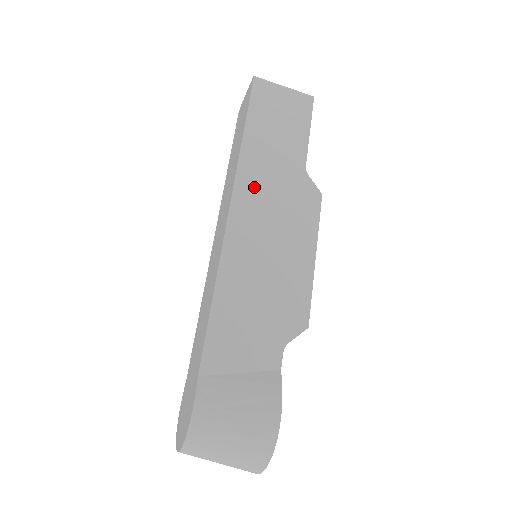
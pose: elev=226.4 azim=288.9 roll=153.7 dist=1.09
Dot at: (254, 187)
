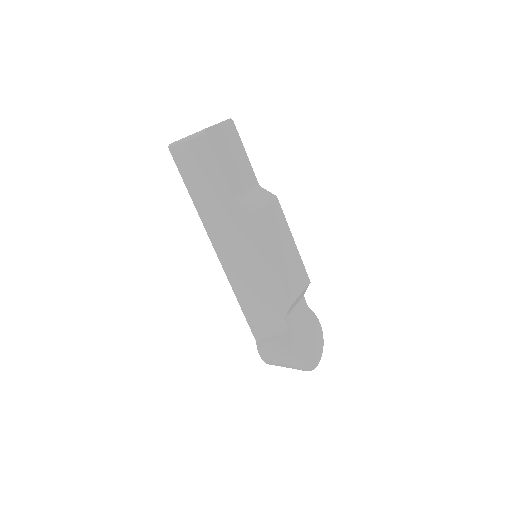
Dot at: (218, 233)
